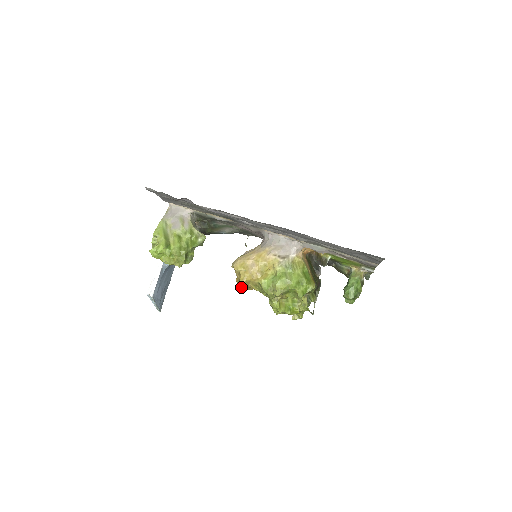
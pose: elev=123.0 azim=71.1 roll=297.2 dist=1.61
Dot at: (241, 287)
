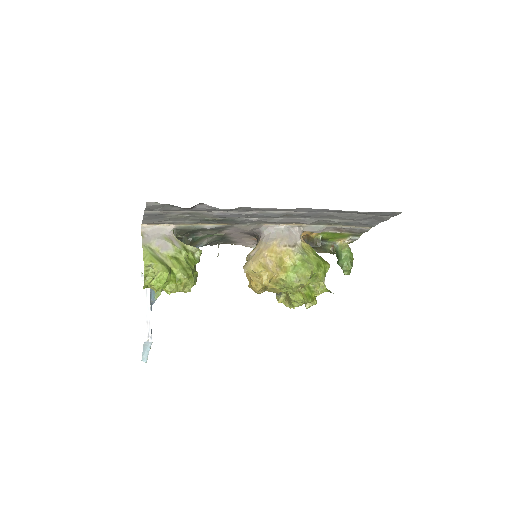
Dot at: (259, 291)
